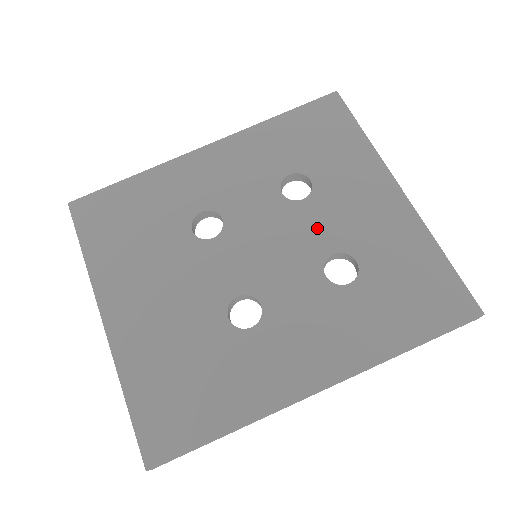
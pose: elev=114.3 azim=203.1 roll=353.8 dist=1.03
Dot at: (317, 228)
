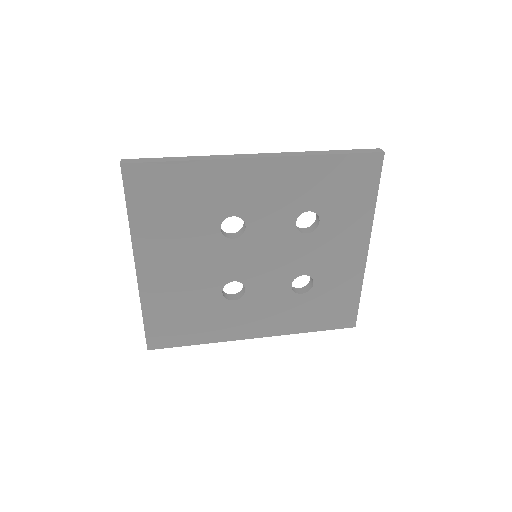
Dot at: (304, 256)
